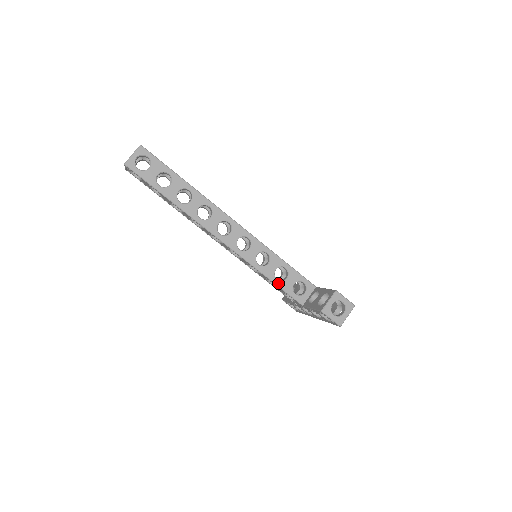
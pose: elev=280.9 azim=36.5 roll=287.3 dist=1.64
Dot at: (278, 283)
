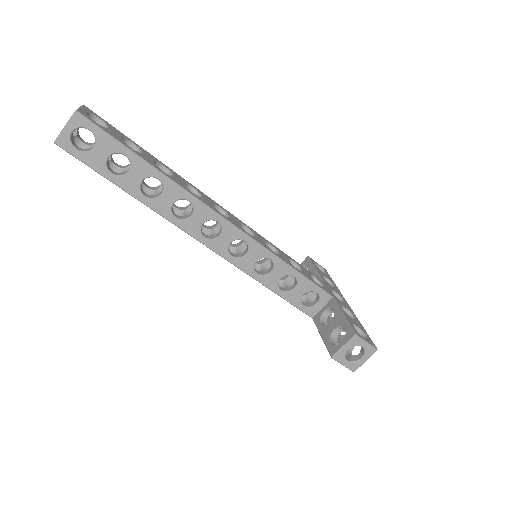
Dot at: (282, 294)
